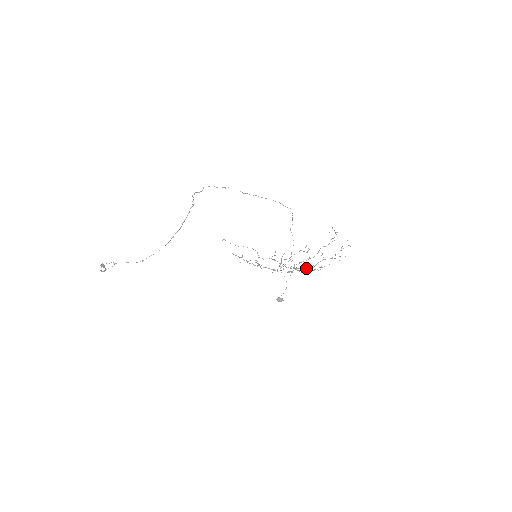
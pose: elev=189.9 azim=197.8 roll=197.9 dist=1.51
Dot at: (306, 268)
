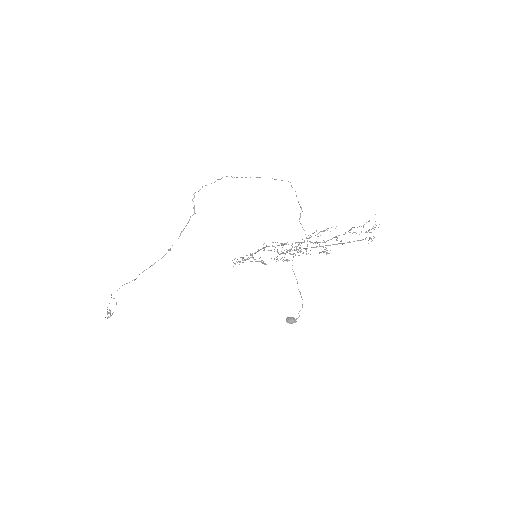
Dot at: occluded
